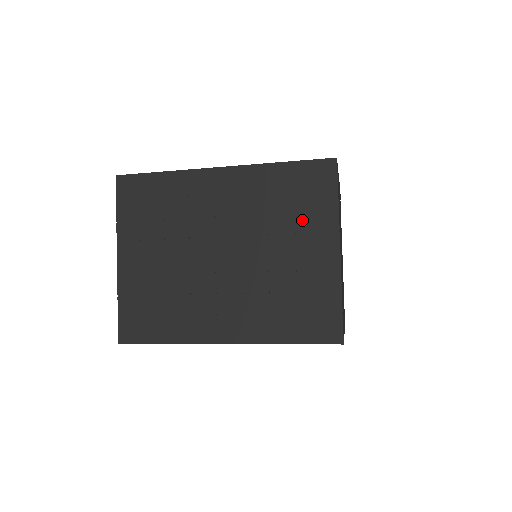
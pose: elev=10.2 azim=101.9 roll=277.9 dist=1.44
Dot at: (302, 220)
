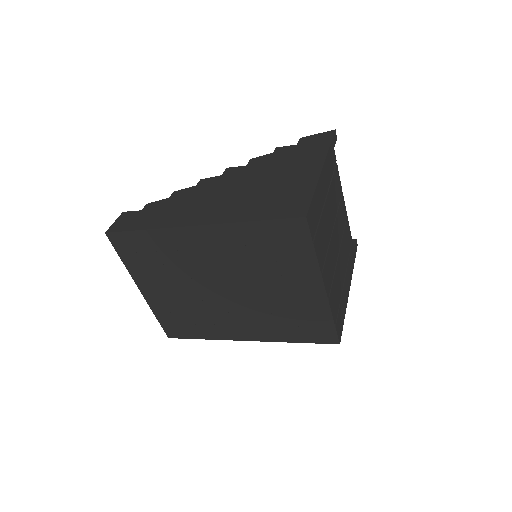
Dot at: (285, 267)
